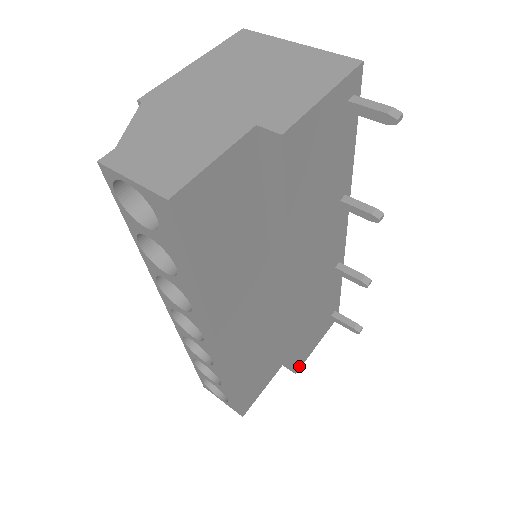
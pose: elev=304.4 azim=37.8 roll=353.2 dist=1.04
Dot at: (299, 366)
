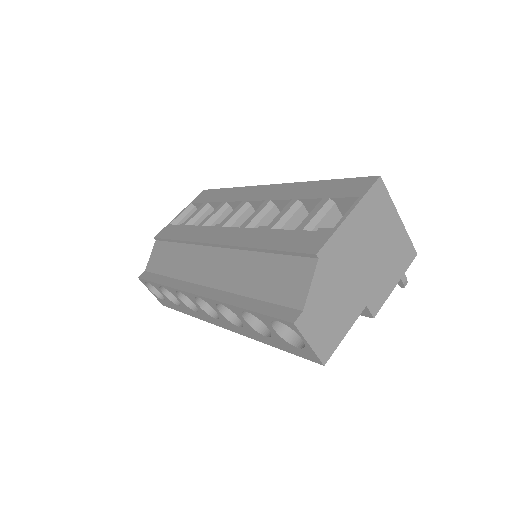
Dot at: occluded
